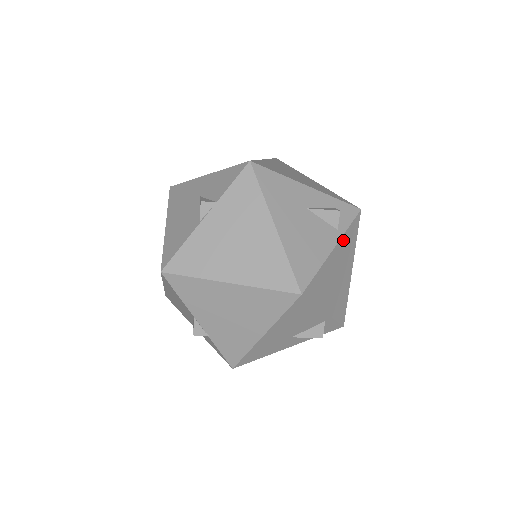
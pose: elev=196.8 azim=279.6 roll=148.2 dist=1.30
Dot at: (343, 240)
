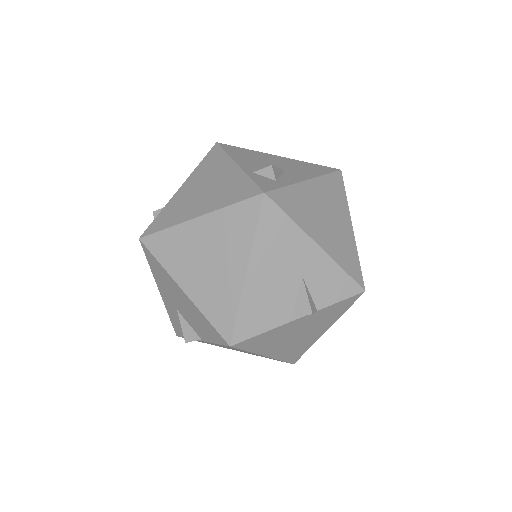
Dot at: occluded
